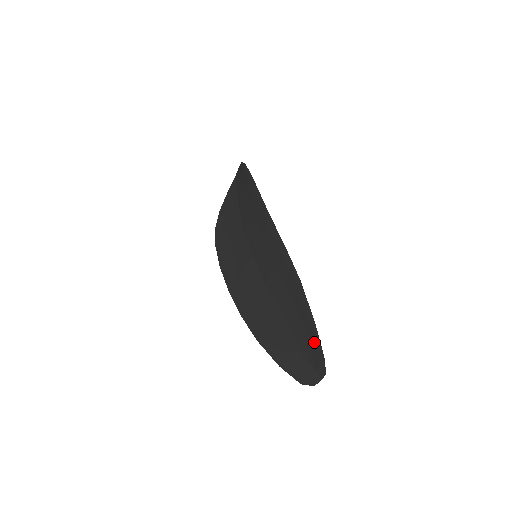
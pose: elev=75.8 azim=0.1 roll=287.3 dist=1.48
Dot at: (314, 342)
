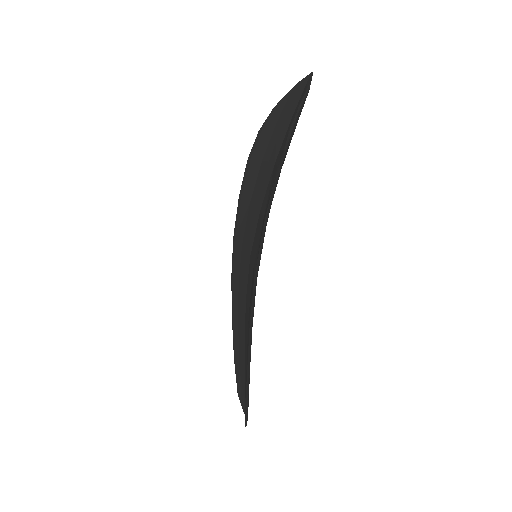
Dot at: occluded
